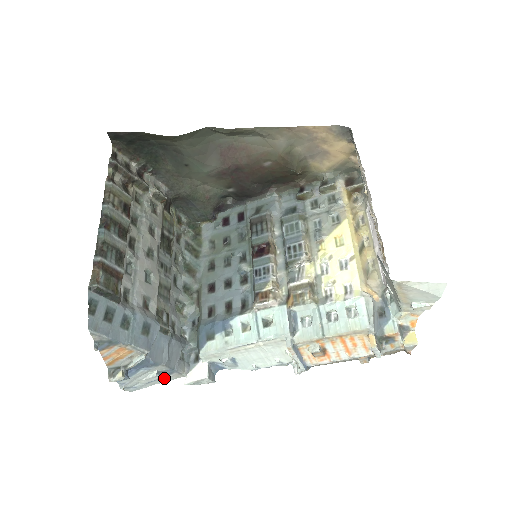
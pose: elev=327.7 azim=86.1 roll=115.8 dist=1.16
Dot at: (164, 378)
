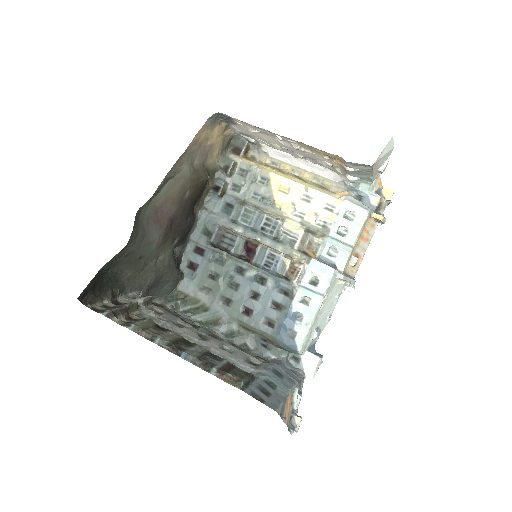
Dot at: occluded
